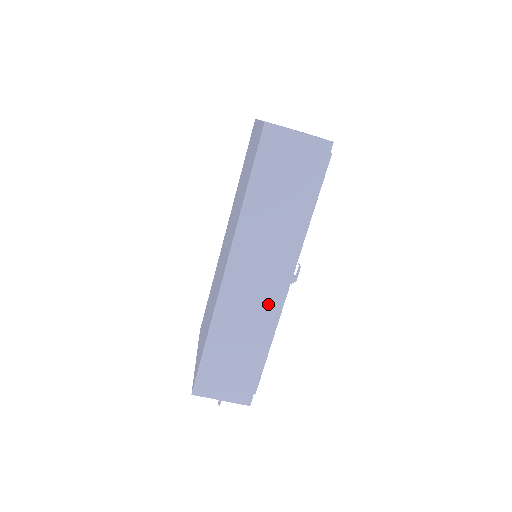
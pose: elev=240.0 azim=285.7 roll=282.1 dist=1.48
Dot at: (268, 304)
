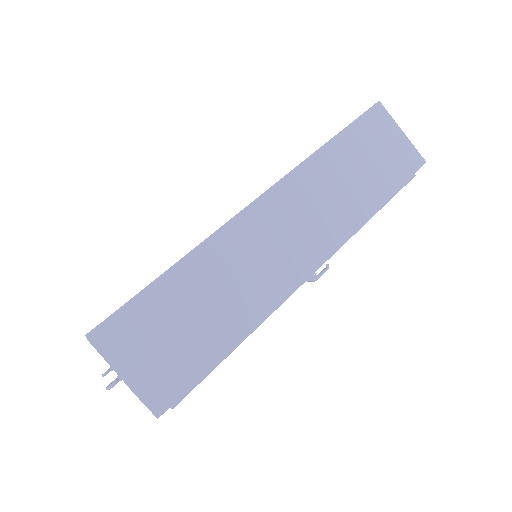
Dot at: (281, 273)
